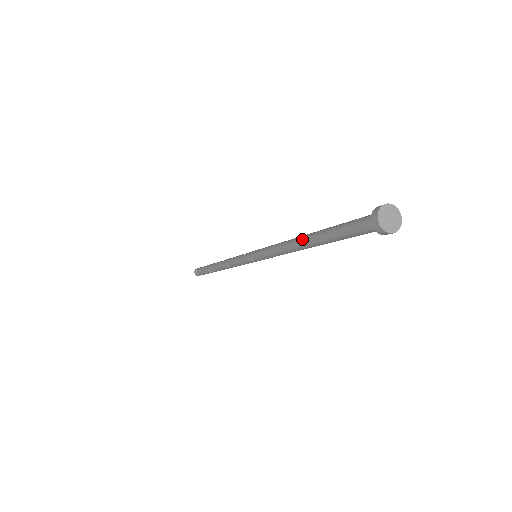
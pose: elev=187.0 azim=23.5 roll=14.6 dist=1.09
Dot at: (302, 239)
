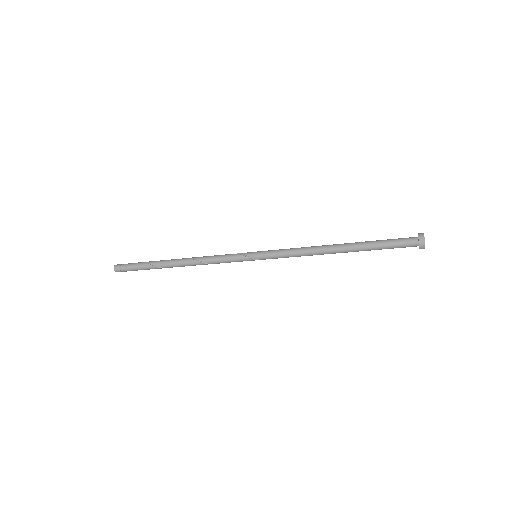
Dot at: (338, 246)
